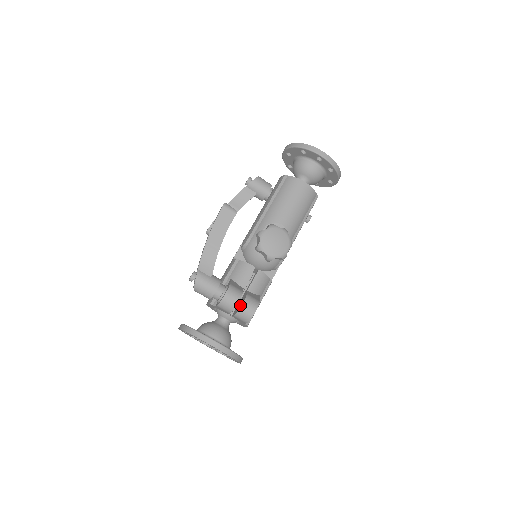
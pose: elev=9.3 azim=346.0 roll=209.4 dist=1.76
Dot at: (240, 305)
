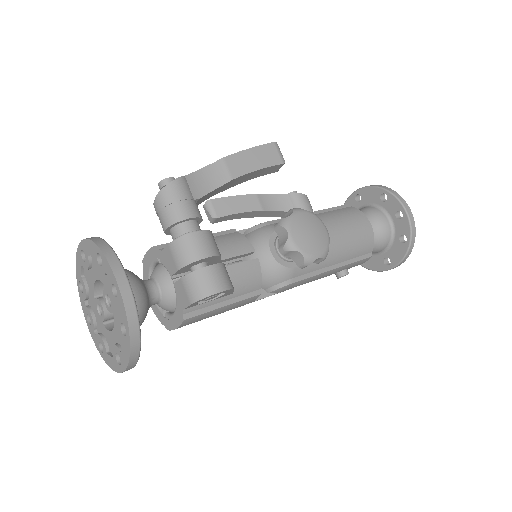
Dot at: (204, 268)
